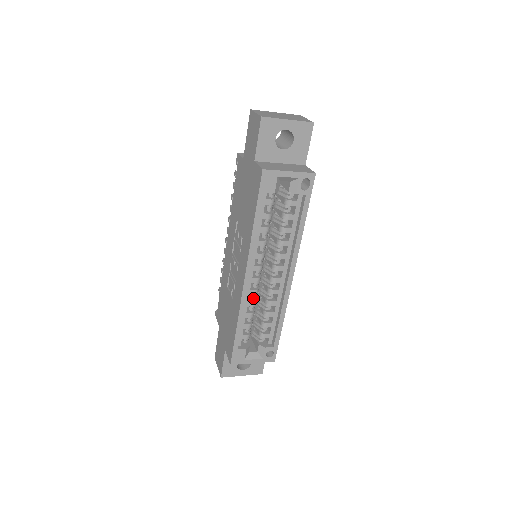
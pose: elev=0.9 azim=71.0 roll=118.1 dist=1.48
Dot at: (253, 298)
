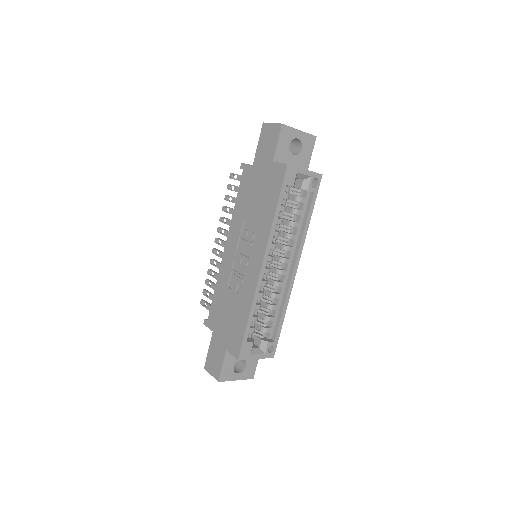
Dot at: (262, 290)
